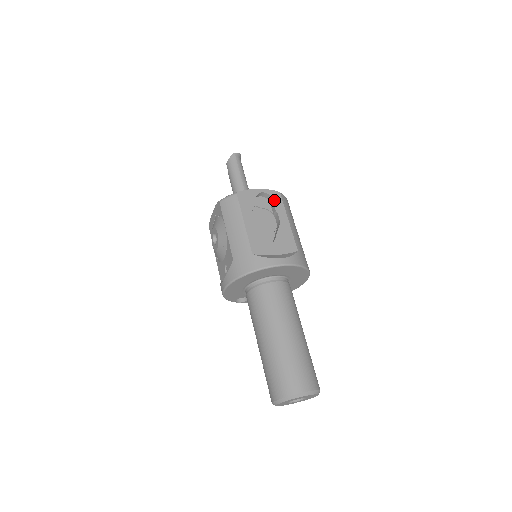
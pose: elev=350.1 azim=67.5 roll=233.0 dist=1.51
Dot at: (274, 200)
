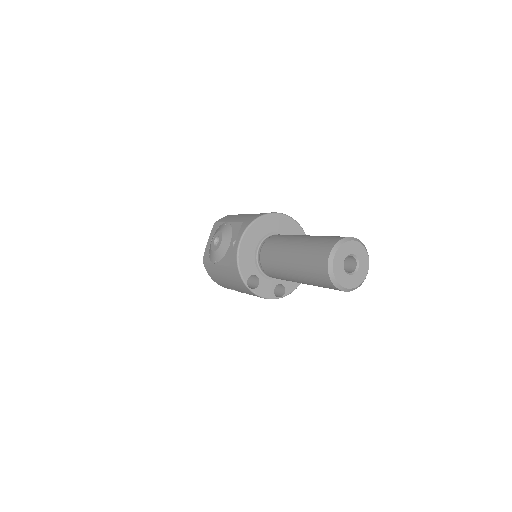
Dot at: occluded
